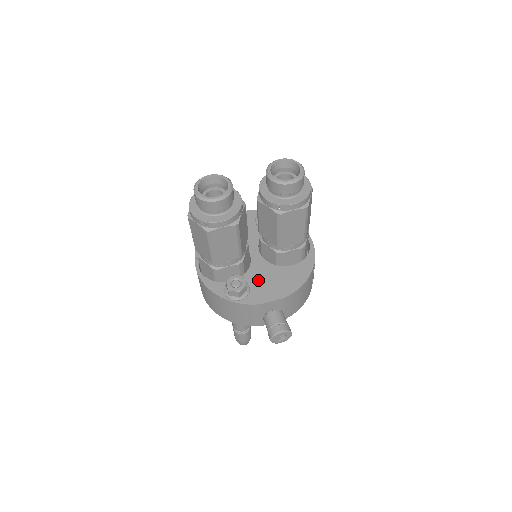
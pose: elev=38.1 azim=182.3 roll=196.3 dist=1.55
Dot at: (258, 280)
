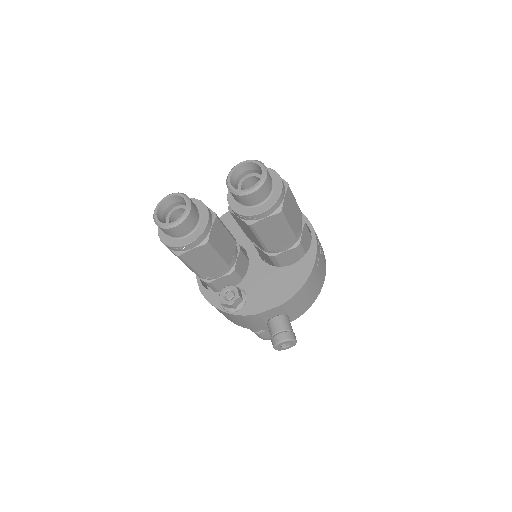
Dot at: (255, 286)
